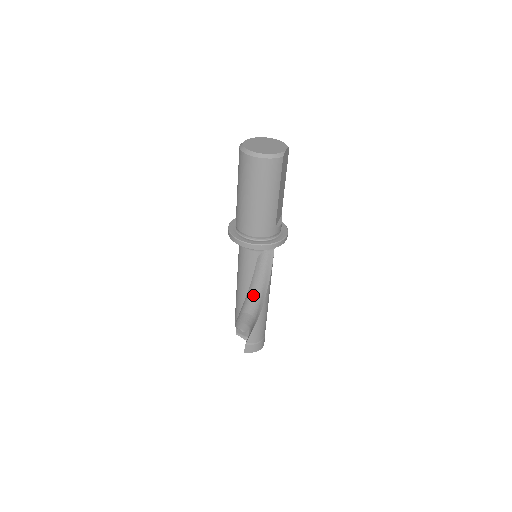
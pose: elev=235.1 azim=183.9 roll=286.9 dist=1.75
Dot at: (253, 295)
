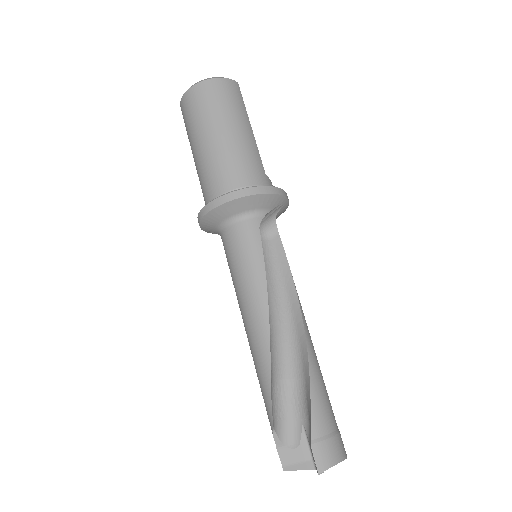
Dot at: (279, 330)
